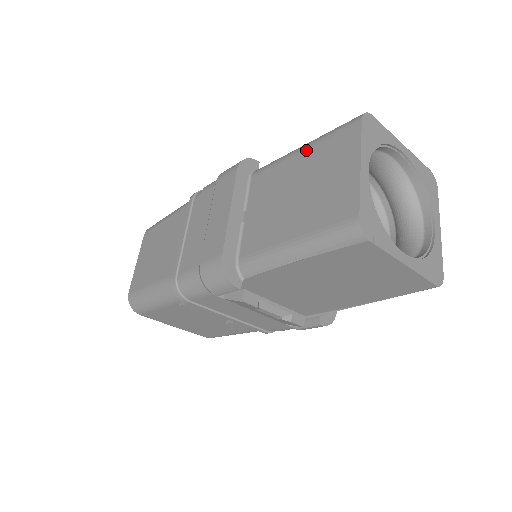
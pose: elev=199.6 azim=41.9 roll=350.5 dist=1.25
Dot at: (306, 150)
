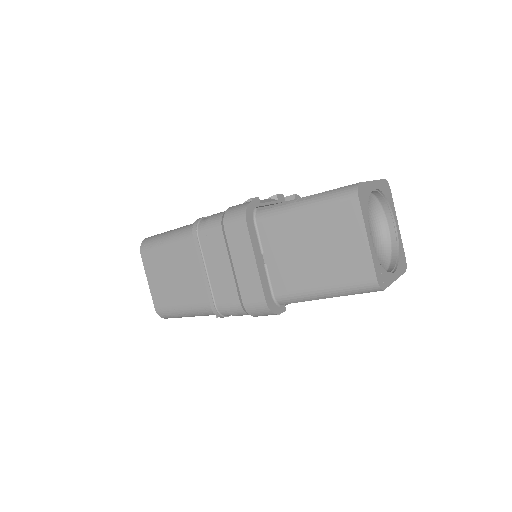
Dot at: (310, 211)
